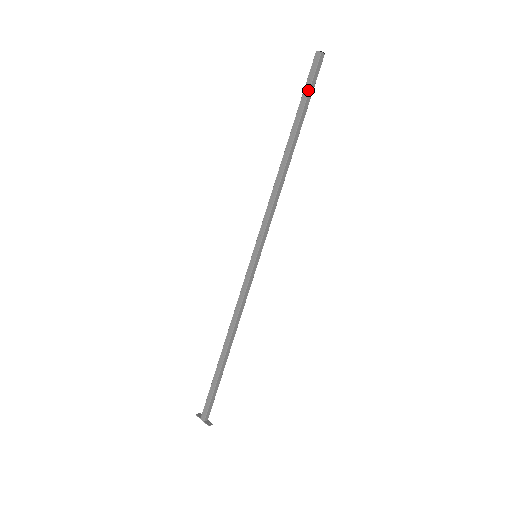
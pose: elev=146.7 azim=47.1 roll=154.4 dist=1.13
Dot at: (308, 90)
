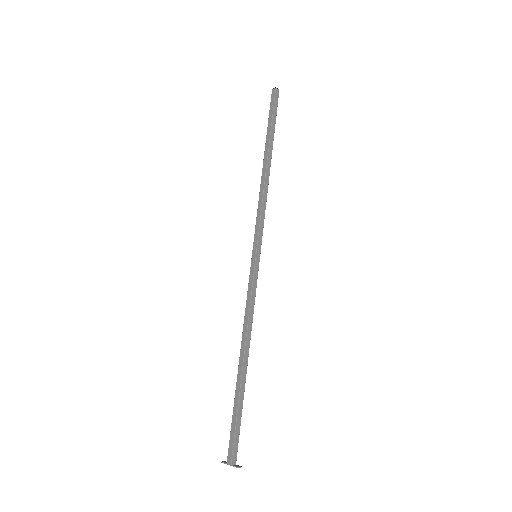
Dot at: (272, 114)
